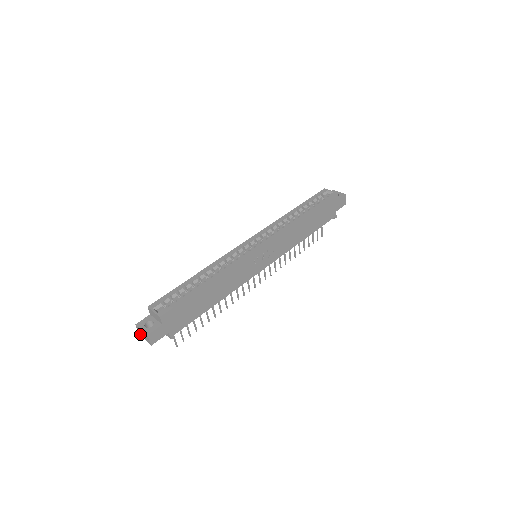
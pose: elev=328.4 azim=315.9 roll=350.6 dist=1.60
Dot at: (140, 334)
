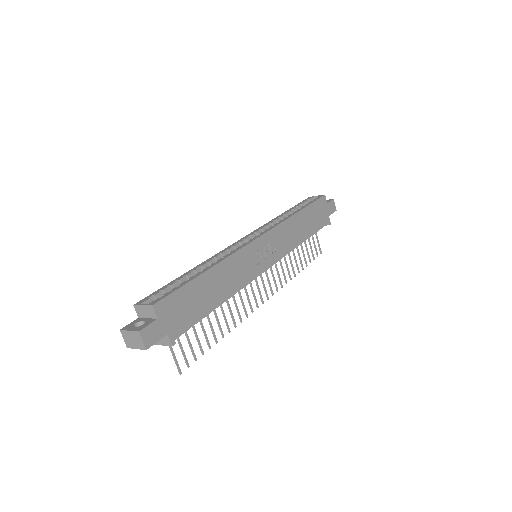
Dot at: (128, 345)
